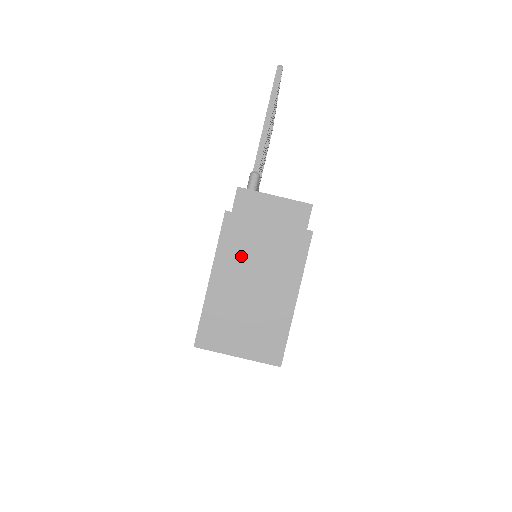
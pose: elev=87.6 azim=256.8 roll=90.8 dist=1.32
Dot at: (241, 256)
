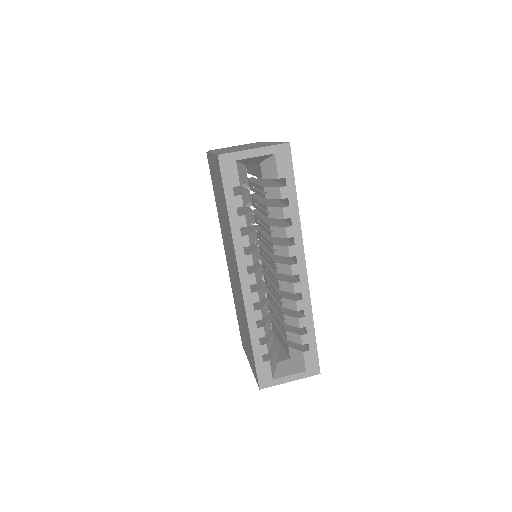
Dot at: (227, 149)
